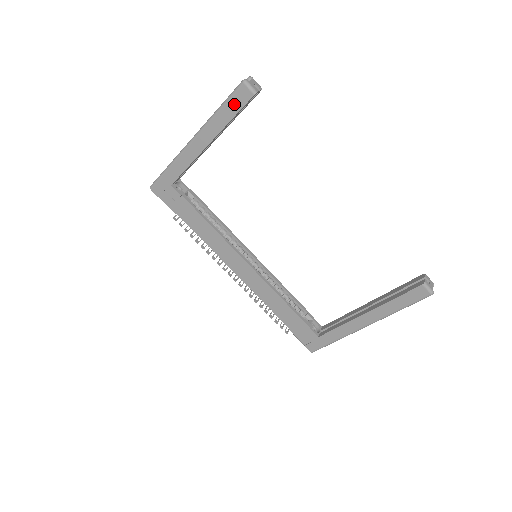
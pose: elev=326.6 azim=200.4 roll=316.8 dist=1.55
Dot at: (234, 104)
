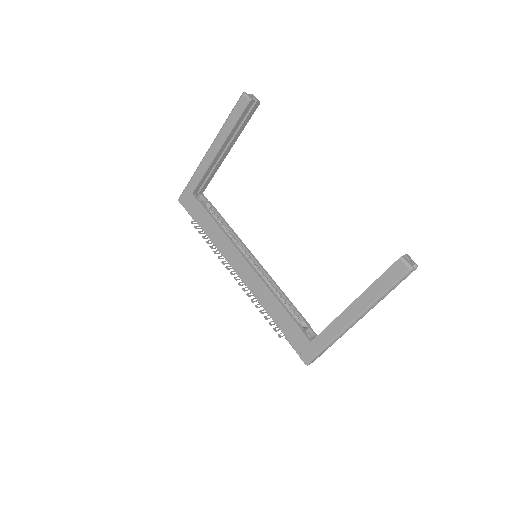
Dot at: (236, 112)
